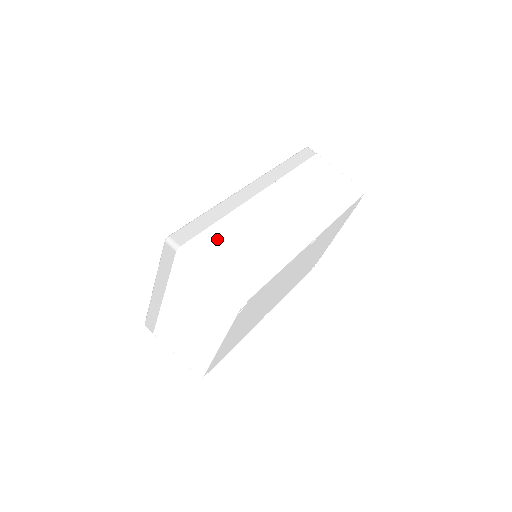
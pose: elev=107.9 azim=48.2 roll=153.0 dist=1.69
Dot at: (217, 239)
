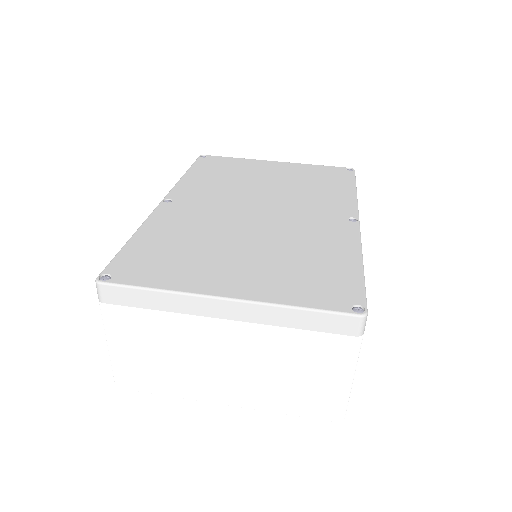
Dot at: occluded
